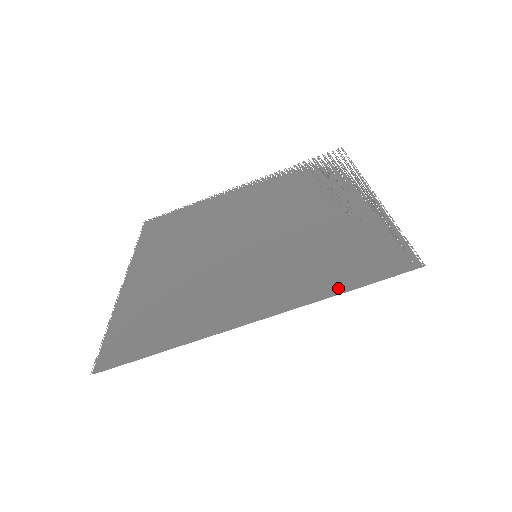
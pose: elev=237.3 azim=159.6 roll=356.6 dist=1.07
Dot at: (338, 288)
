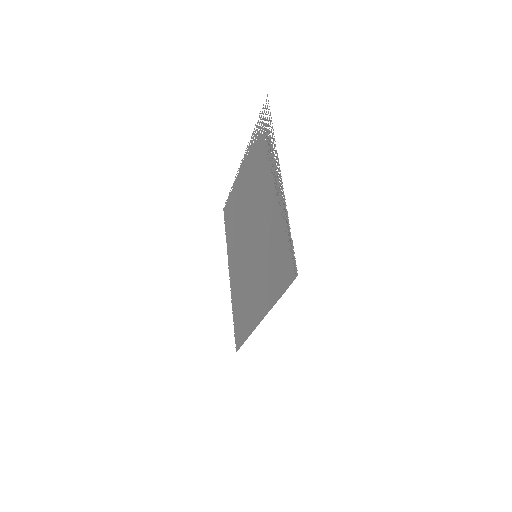
Dot at: (276, 296)
